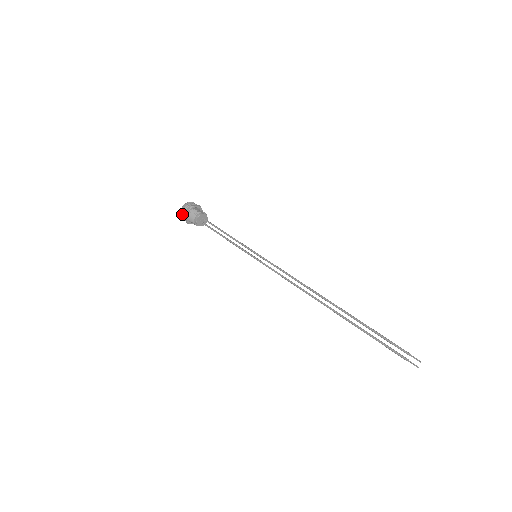
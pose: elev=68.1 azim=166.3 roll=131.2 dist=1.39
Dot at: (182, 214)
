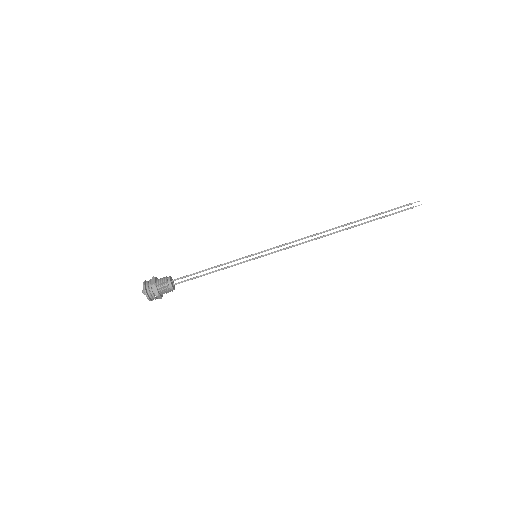
Dot at: (147, 289)
